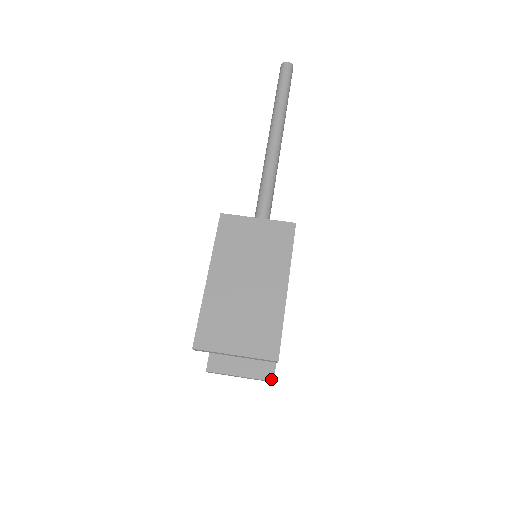
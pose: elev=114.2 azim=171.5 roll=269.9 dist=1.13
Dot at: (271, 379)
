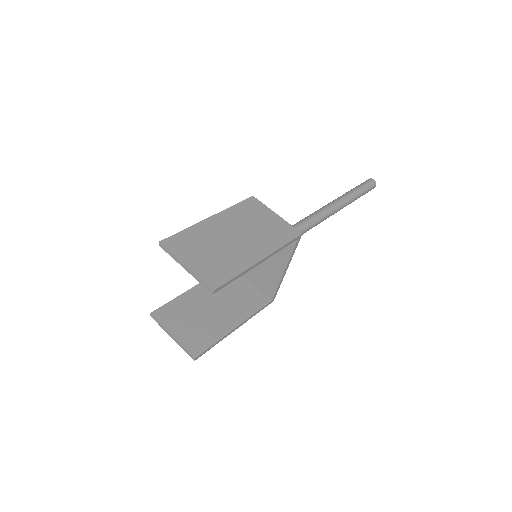
Dot at: (195, 355)
